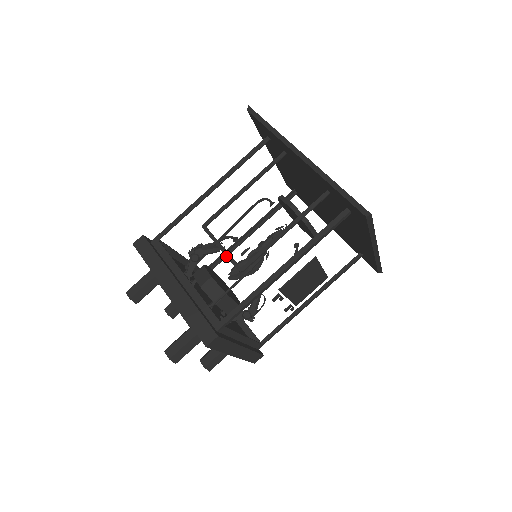
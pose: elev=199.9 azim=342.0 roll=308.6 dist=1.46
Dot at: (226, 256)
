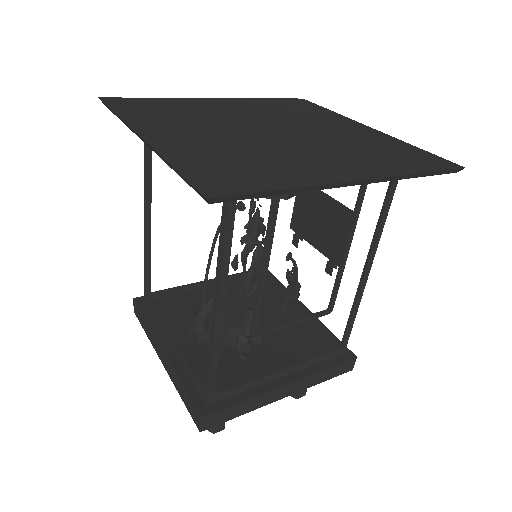
Dot at: occluded
